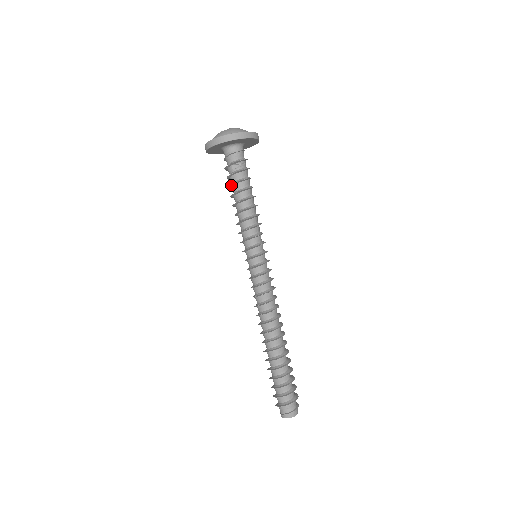
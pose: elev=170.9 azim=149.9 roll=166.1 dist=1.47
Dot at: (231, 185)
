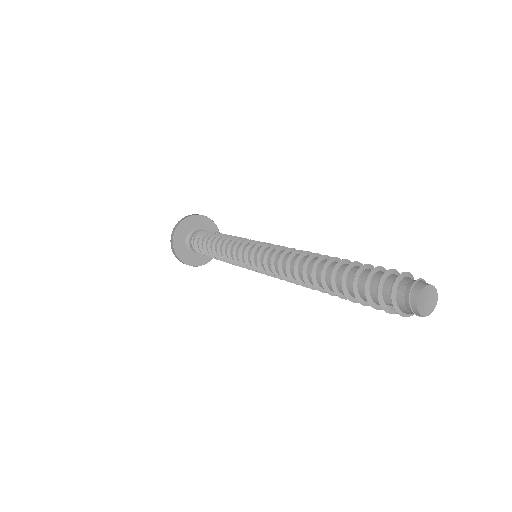
Dot at: (204, 245)
